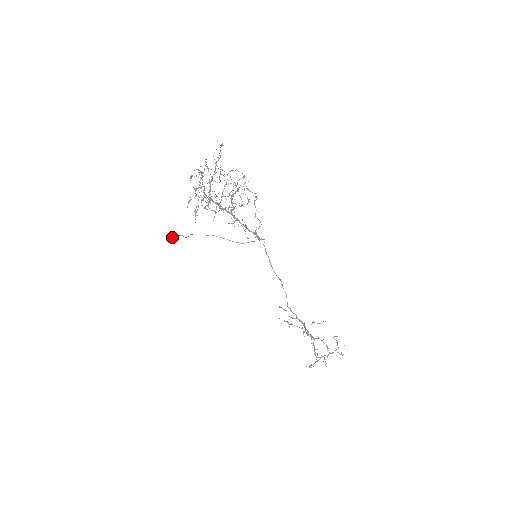
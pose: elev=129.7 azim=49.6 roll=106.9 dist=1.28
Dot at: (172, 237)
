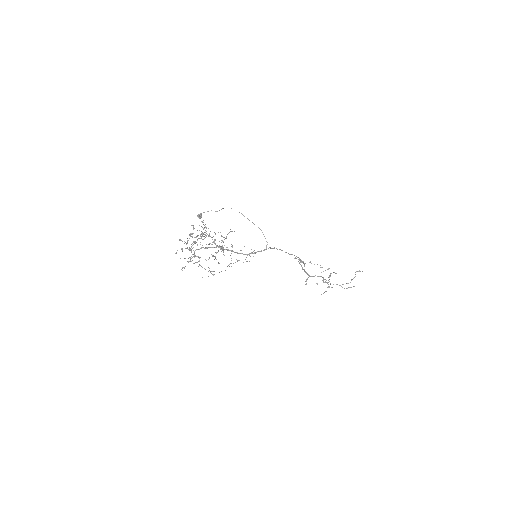
Dot at: (200, 217)
